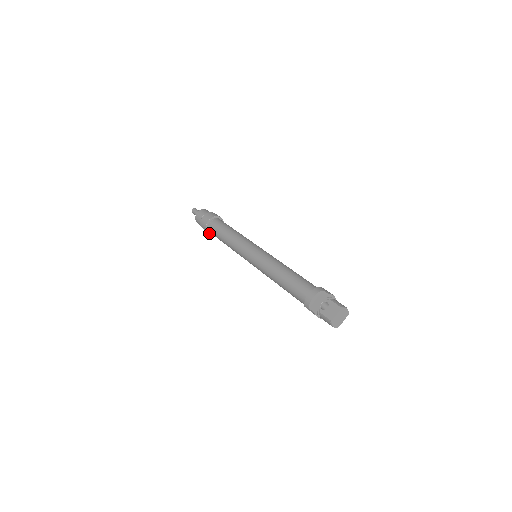
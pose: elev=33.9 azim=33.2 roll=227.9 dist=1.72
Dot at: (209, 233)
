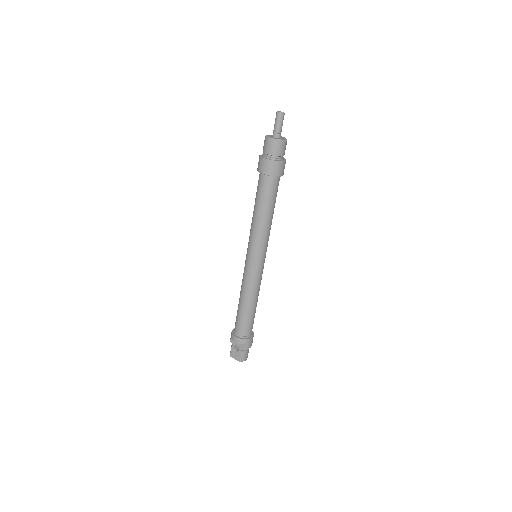
Dot at: occluded
